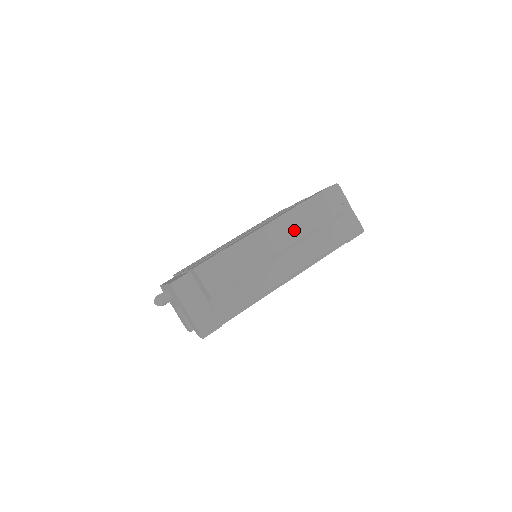
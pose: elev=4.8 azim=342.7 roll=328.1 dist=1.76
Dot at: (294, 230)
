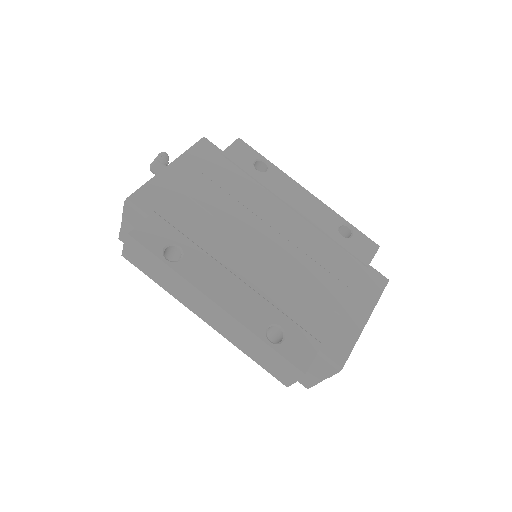
Dot at: (230, 334)
